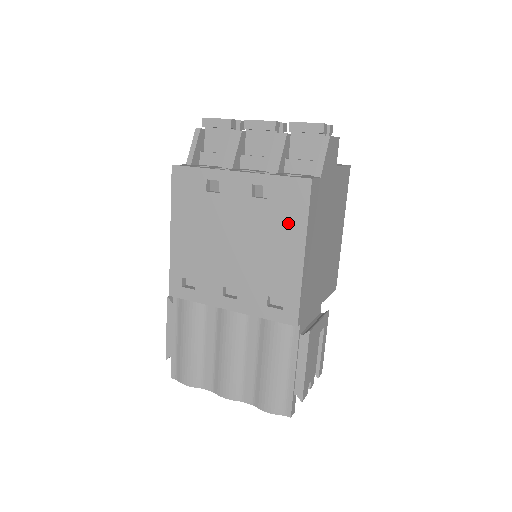
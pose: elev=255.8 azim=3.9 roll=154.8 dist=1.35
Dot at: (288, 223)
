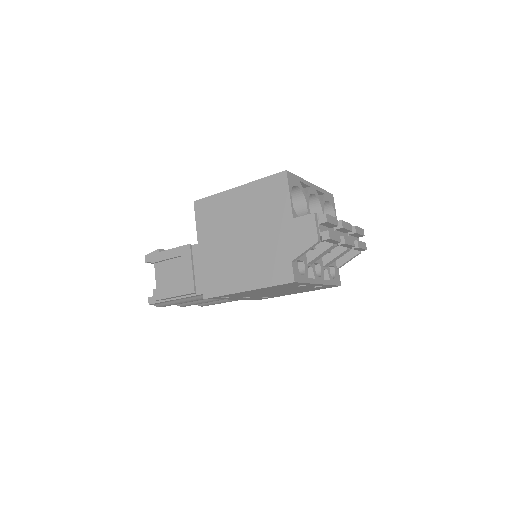
Dot at: occluded
